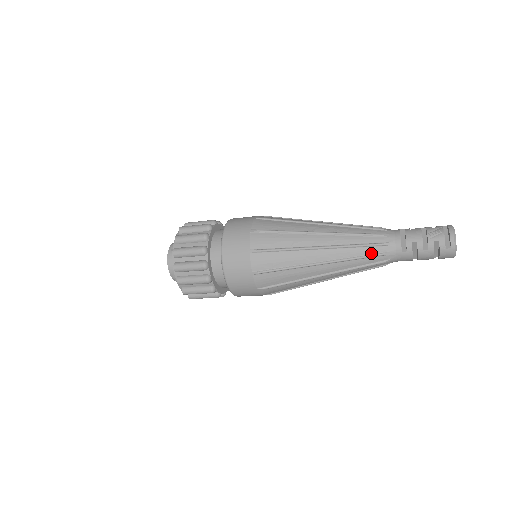
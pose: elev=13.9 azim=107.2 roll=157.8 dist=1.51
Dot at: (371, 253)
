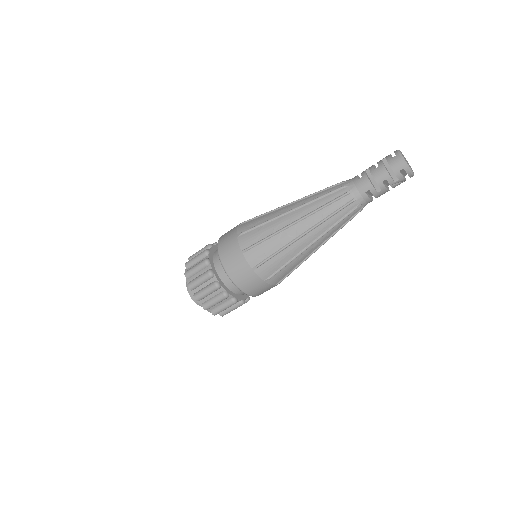
Dot at: (332, 190)
